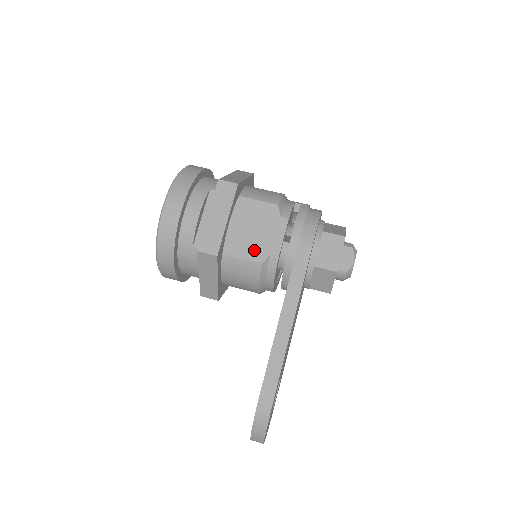
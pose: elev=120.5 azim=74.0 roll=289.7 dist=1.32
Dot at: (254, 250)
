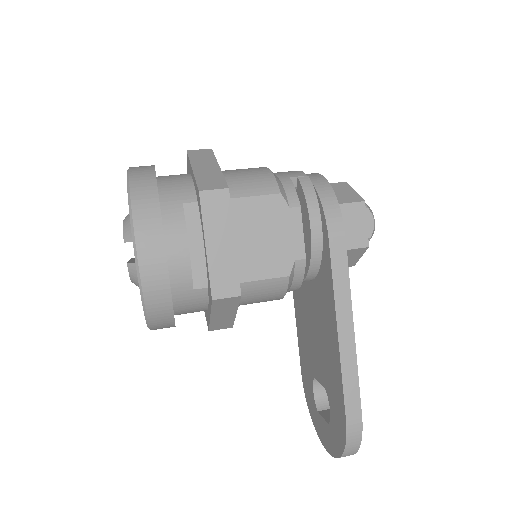
Dot at: (274, 263)
